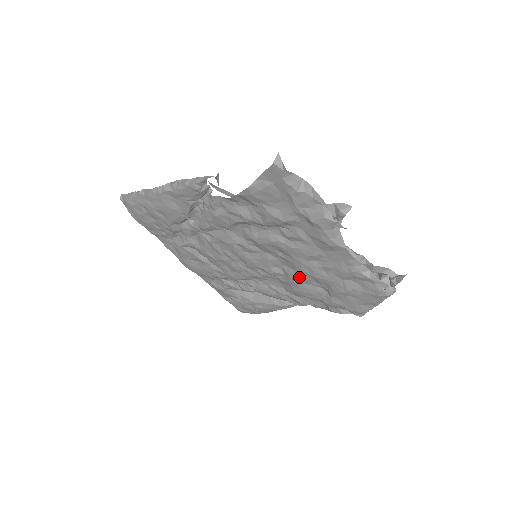
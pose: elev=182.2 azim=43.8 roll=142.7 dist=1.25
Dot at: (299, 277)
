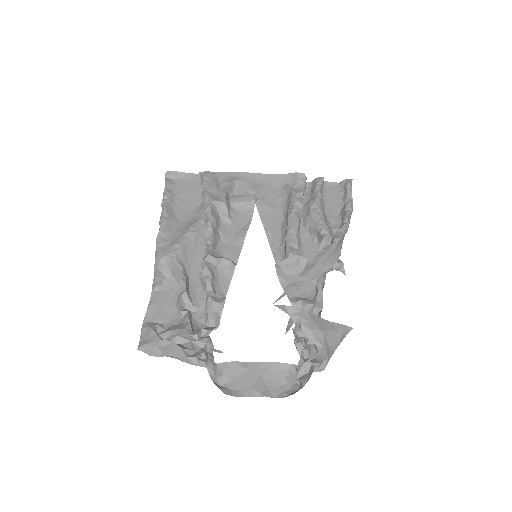
Dot at: occluded
